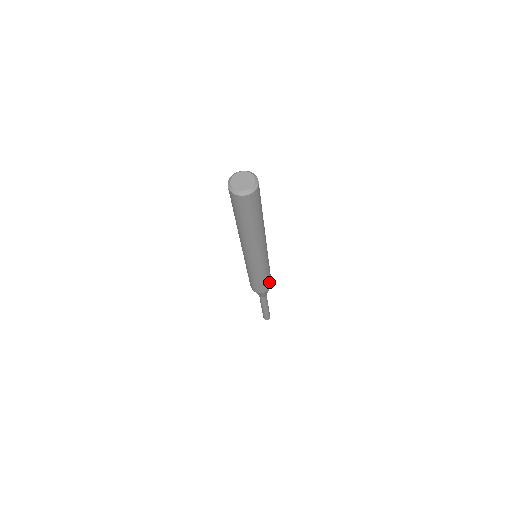
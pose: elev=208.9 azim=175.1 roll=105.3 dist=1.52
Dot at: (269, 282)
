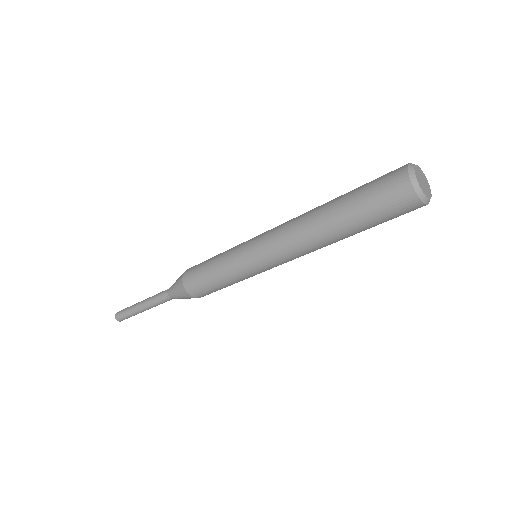
Dot at: (212, 292)
